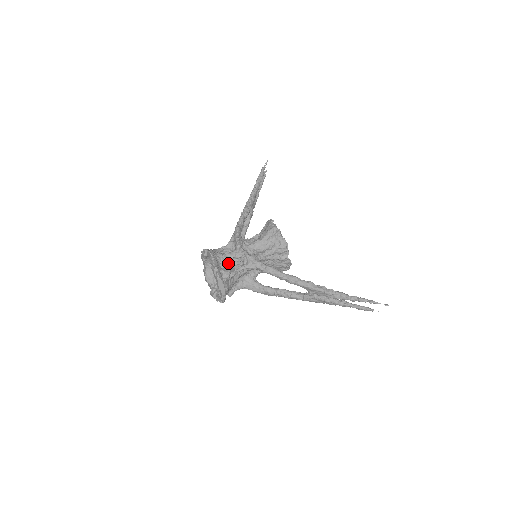
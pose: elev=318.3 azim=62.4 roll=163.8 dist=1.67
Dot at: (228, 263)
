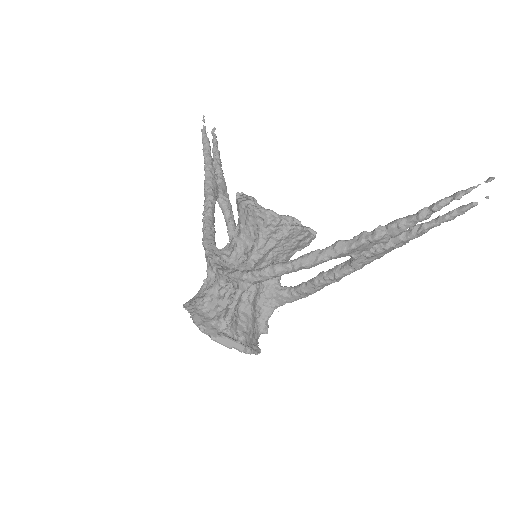
Dot at: (217, 303)
